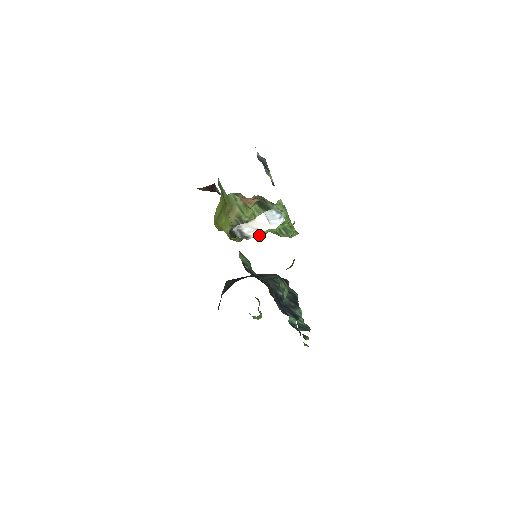
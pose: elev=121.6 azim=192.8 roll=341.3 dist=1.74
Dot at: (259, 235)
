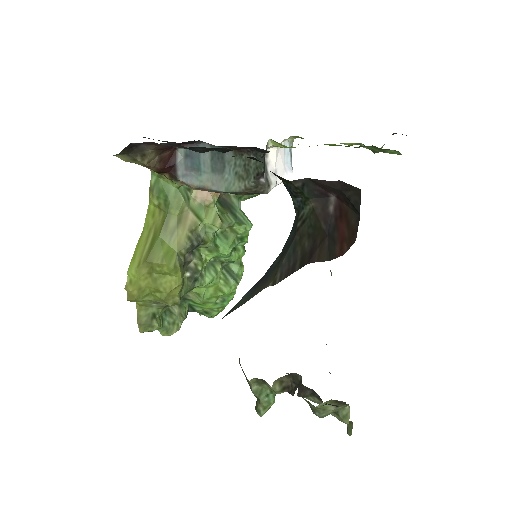
Dot at: (175, 324)
